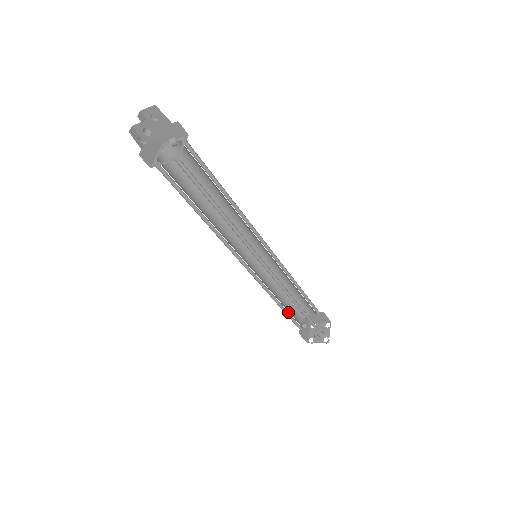
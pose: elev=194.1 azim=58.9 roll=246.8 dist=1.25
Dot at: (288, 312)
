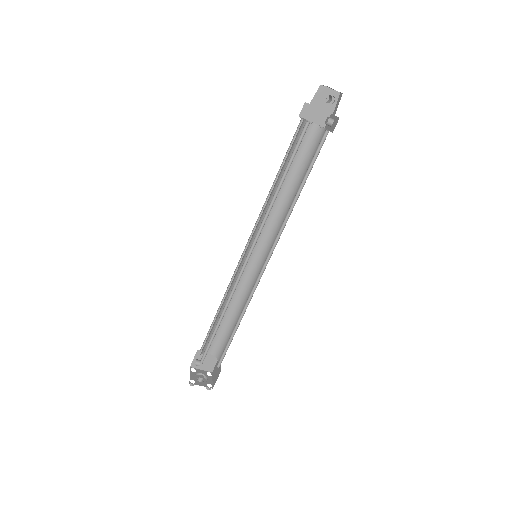
Dot at: (214, 333)
